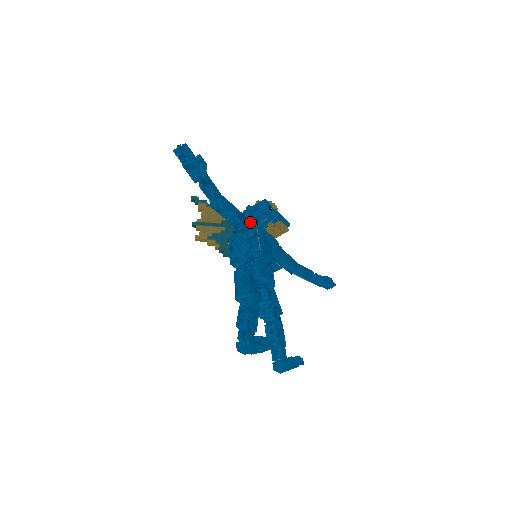
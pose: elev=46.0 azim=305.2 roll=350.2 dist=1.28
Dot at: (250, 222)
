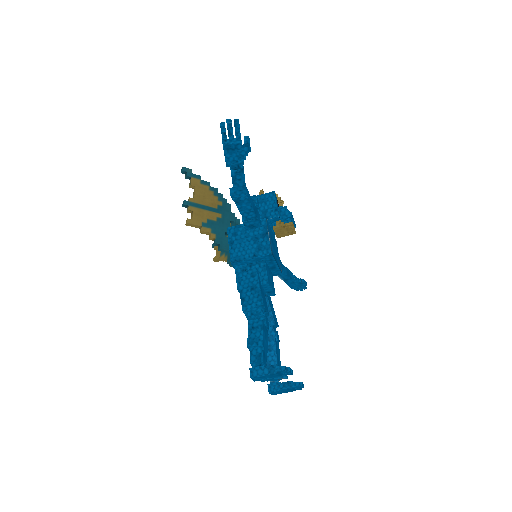
Dot at: occluded
